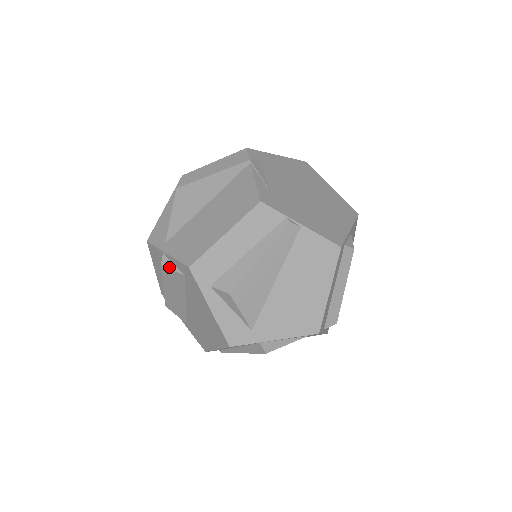
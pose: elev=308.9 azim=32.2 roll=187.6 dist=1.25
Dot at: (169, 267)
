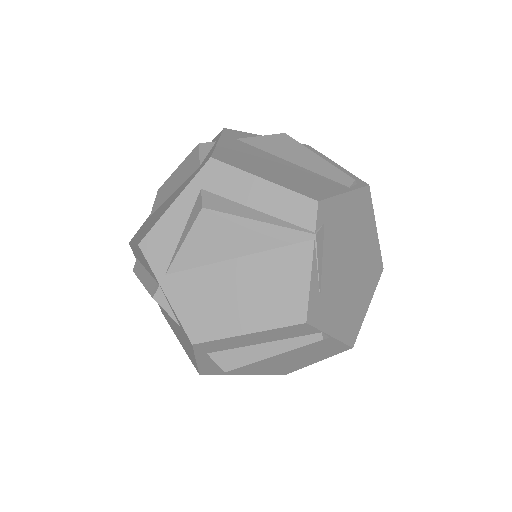
Dot at: (163, 307)
